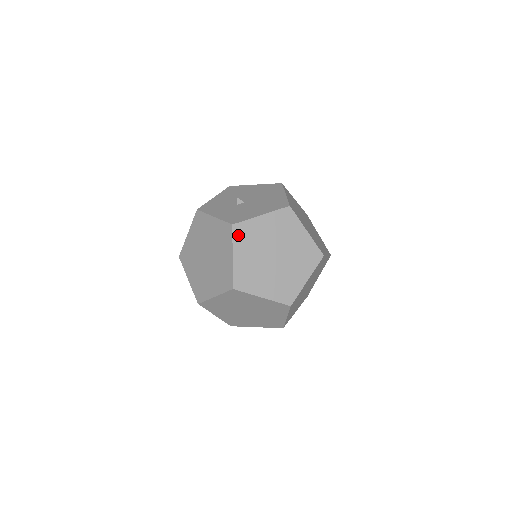
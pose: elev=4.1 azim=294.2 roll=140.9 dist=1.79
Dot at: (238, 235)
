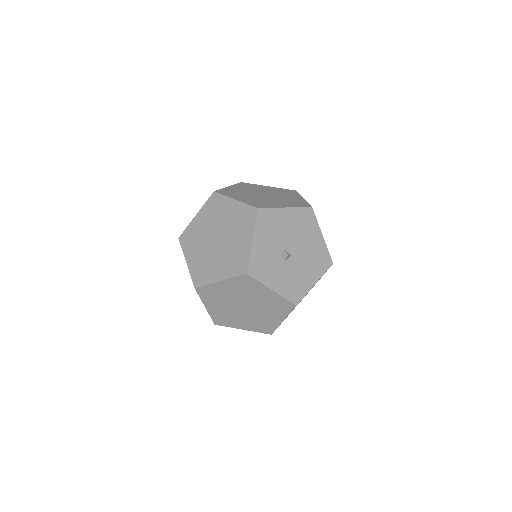
Dot at: occluded
